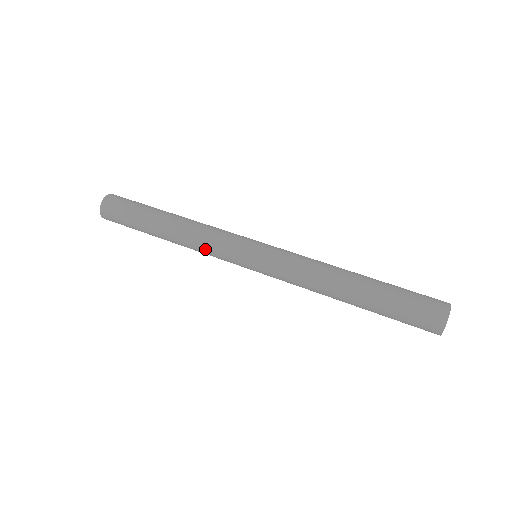
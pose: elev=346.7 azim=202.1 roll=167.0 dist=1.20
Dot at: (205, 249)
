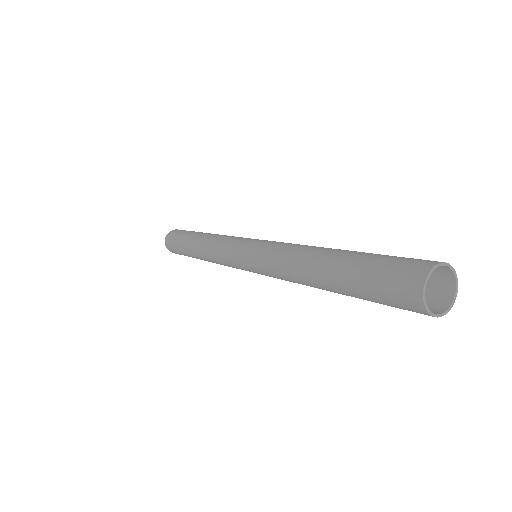
Dot at: (215, 250)
